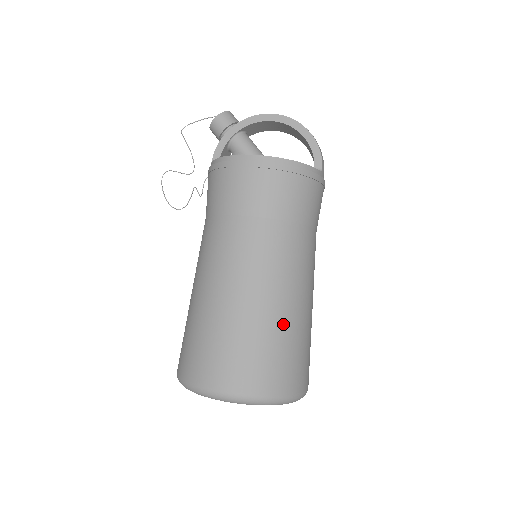
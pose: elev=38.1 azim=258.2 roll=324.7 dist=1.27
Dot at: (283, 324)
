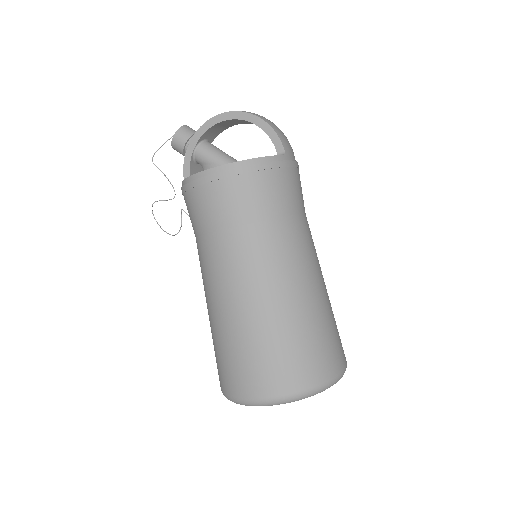
Dot at: (290, 321)
